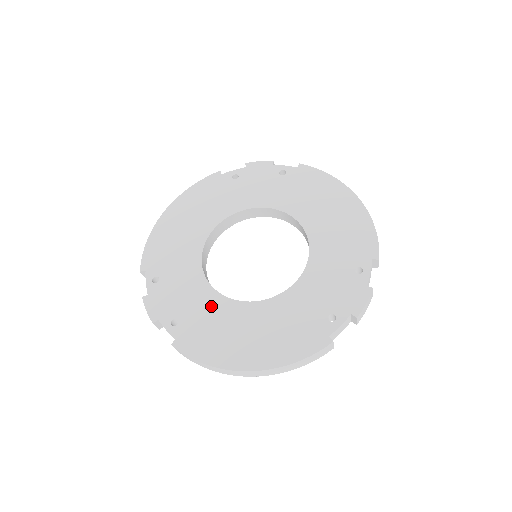
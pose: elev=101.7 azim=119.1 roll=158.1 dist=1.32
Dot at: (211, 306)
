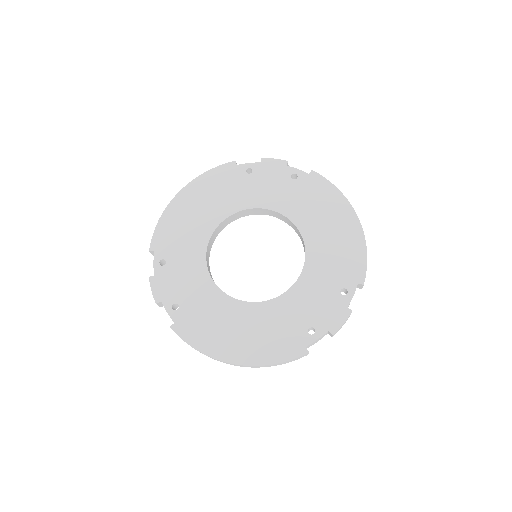
Dot at: (209, 298)
